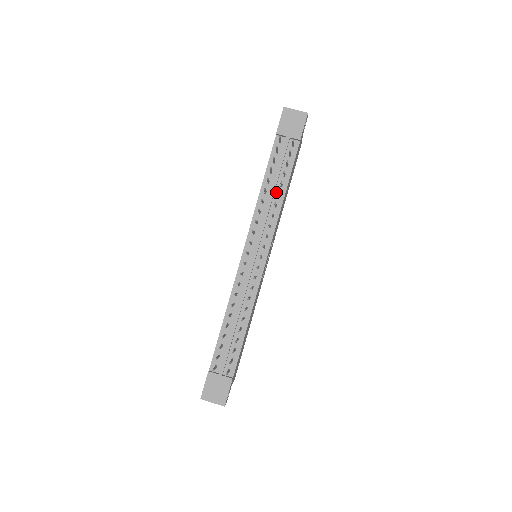
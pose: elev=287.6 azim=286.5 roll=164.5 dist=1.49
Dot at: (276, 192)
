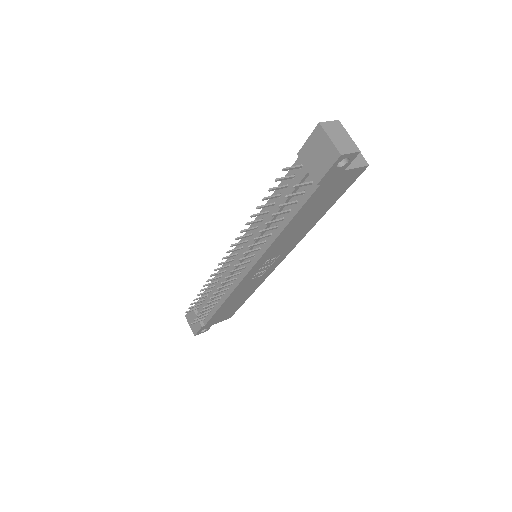
Dot at: occluded
